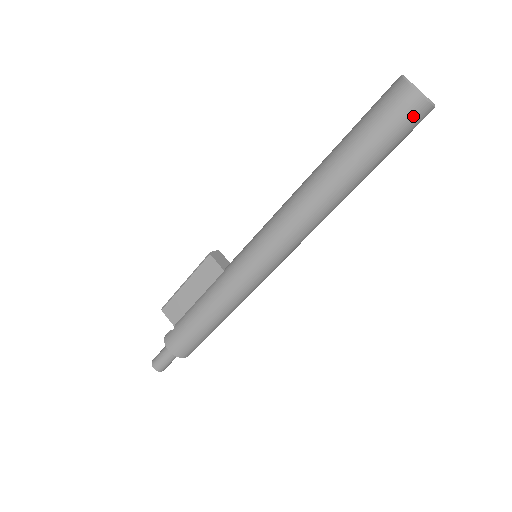
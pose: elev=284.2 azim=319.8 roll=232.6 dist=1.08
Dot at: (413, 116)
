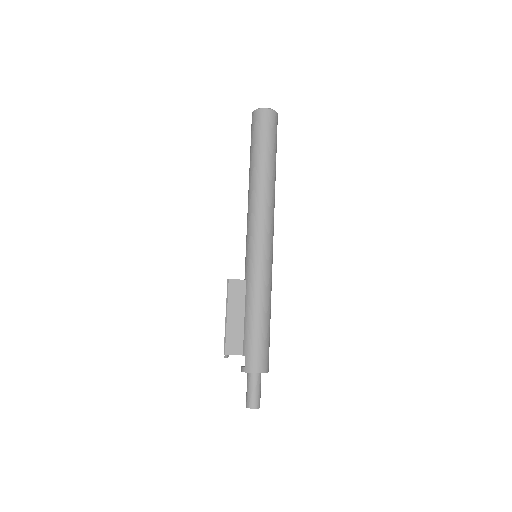
Dot at: (274, 120)
